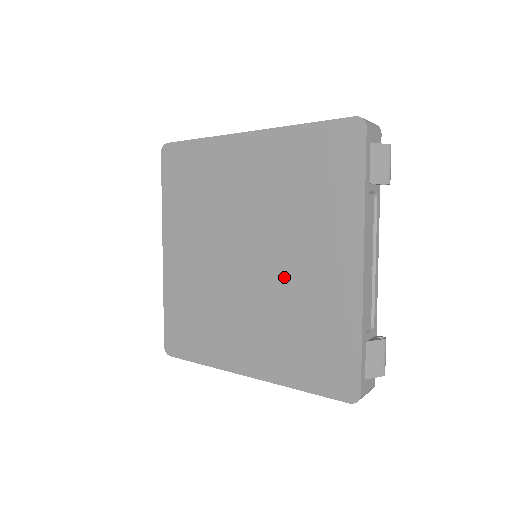
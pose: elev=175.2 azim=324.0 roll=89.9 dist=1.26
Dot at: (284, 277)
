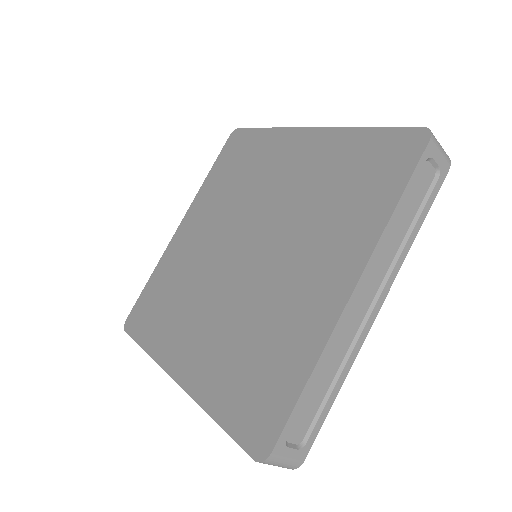
Dot at: (281, 207)
